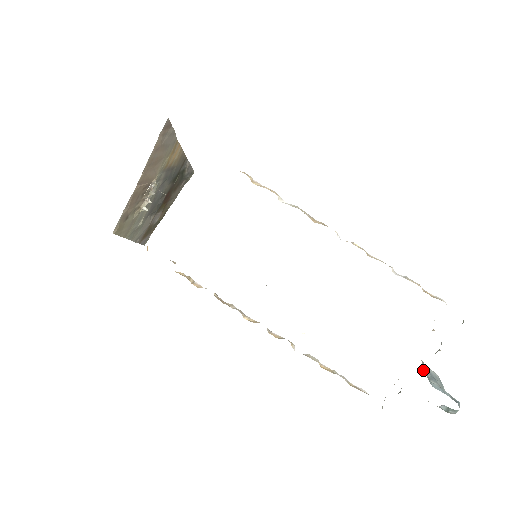
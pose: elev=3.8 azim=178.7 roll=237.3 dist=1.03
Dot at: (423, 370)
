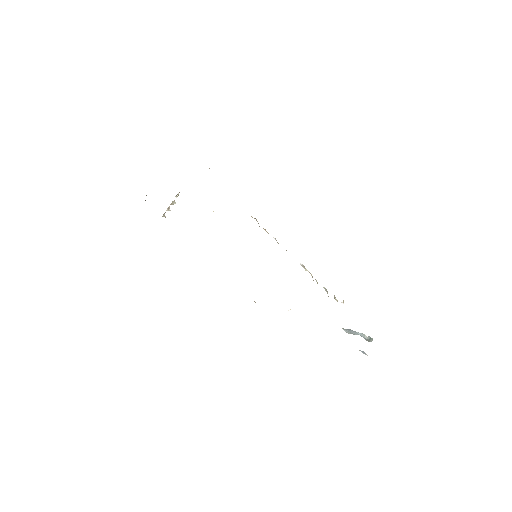
Dot at: occluded
